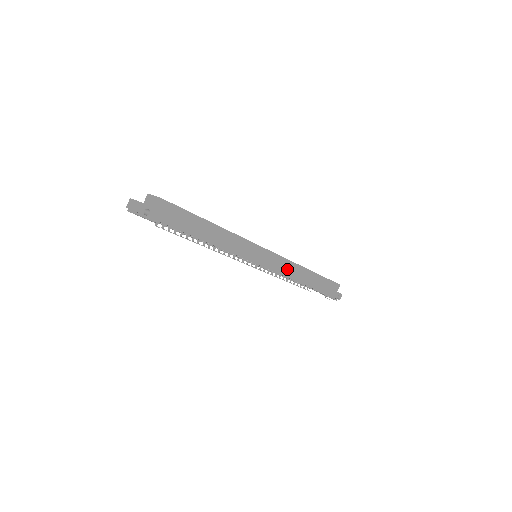
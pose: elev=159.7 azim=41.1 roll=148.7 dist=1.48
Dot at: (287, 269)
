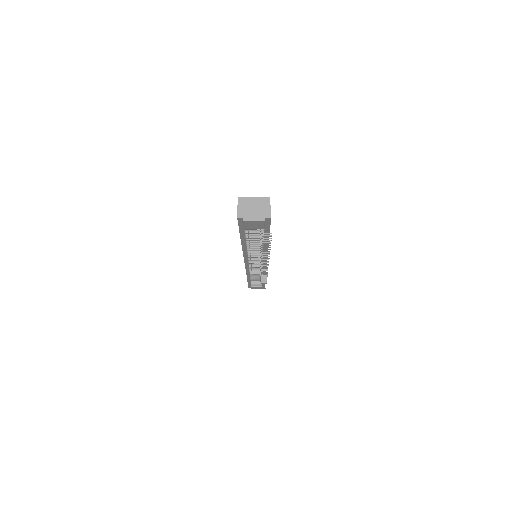
Dot at: occluded
